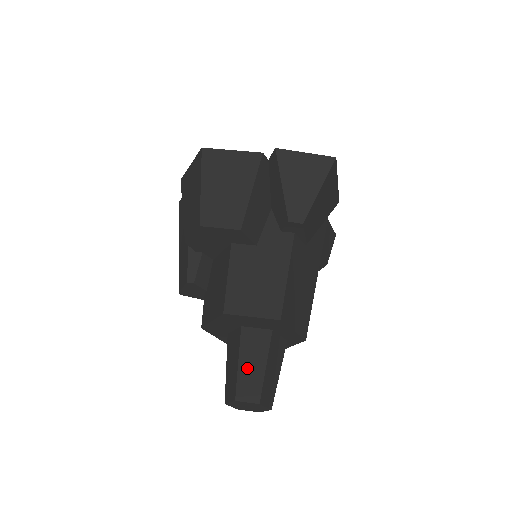
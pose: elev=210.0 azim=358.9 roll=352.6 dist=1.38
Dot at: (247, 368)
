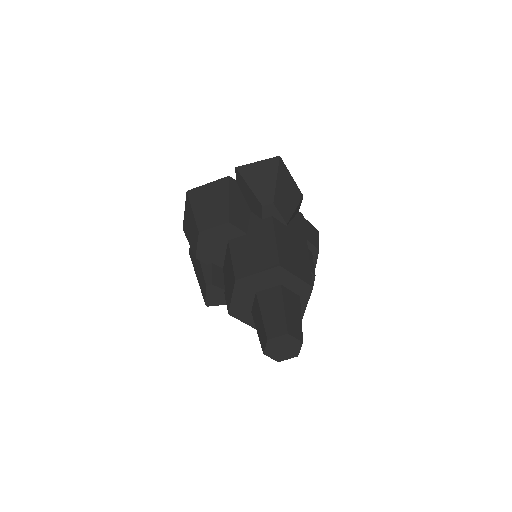
Dot at: (270, 315)
